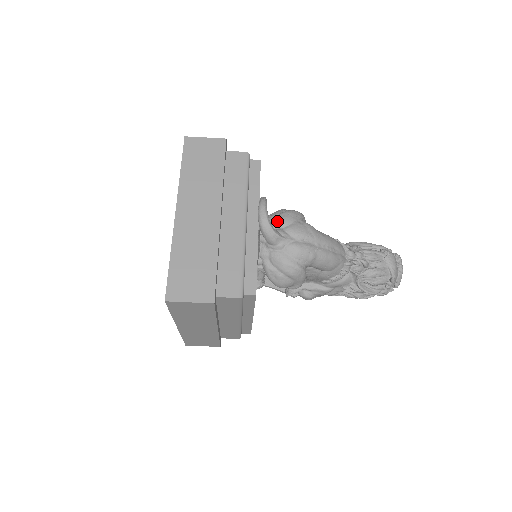
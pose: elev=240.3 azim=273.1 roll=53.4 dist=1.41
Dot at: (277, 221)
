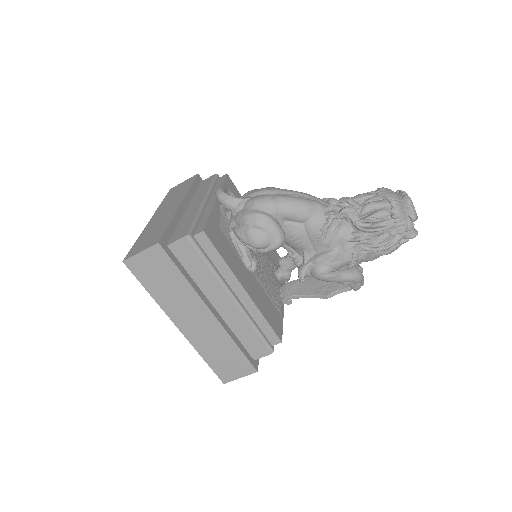
Dot at: occluded
